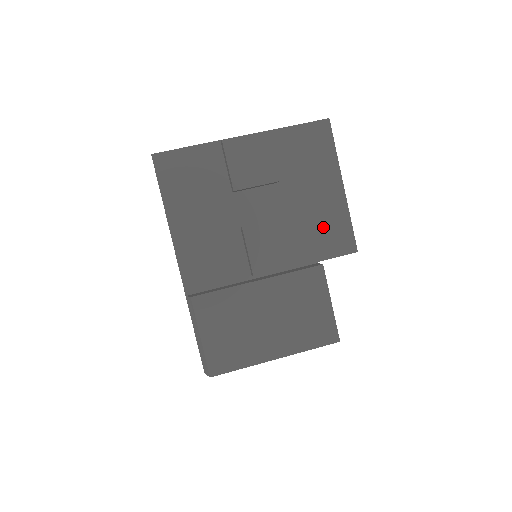
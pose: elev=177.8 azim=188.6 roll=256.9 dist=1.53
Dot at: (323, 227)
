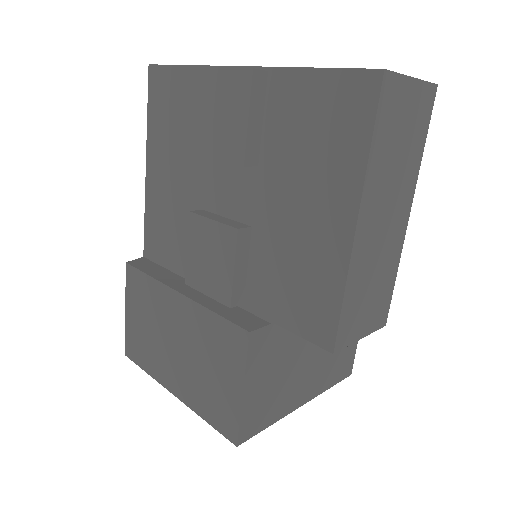
Dot at: (297, 276)
